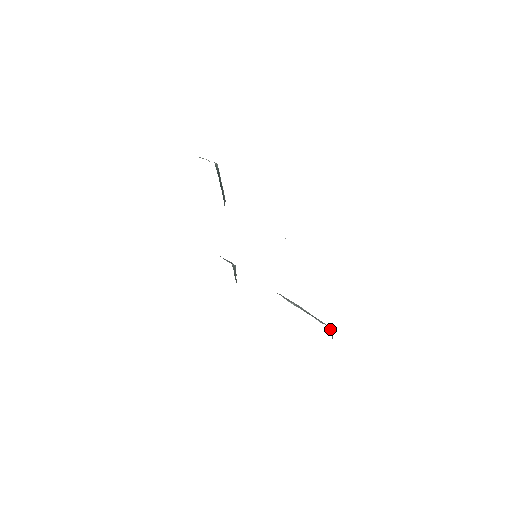
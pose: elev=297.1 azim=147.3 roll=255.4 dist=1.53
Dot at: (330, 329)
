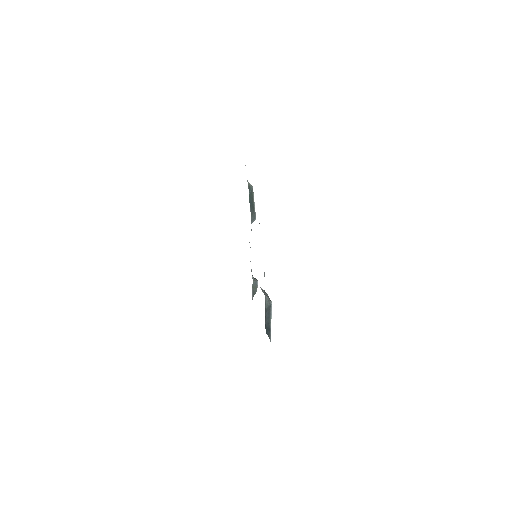
Dot at: (267, 299)
